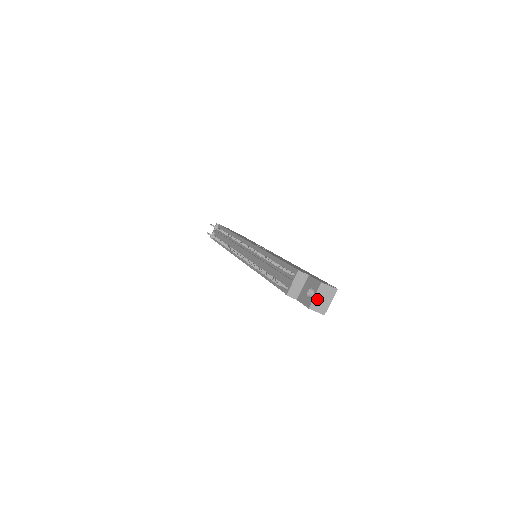
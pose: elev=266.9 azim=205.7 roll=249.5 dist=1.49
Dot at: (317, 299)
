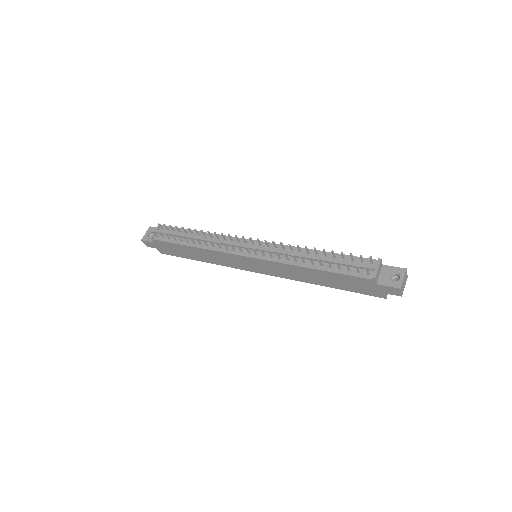
Dot at: (403, 282)
